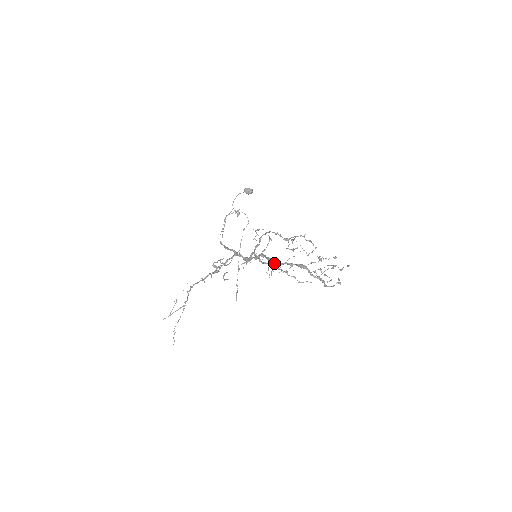
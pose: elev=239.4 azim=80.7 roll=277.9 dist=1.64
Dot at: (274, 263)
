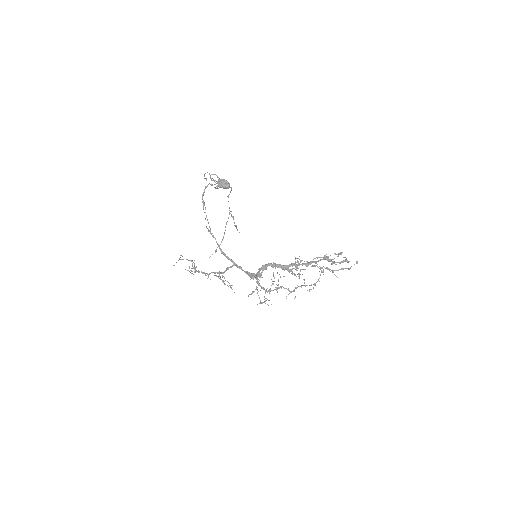
Dot at: occluded
